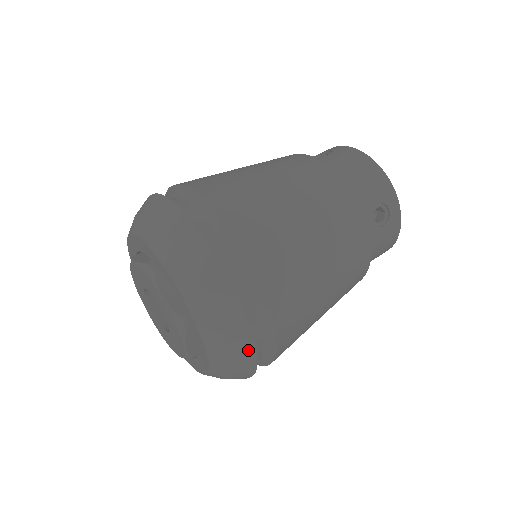
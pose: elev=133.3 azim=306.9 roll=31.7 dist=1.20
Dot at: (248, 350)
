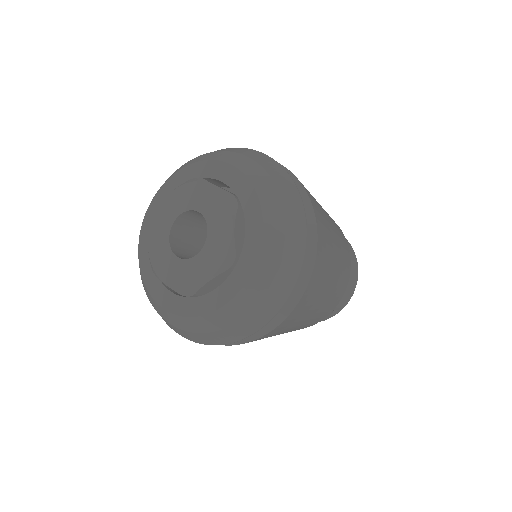
Dot at: (300, 217)
